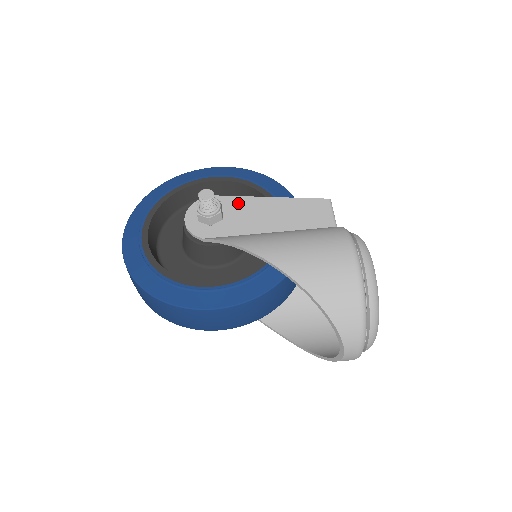
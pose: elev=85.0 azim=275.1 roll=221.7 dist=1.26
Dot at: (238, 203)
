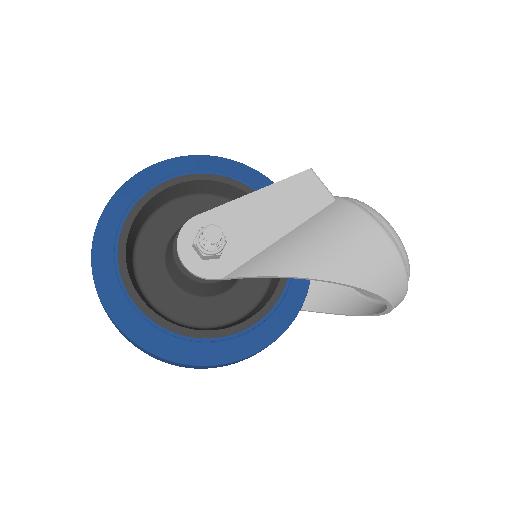
Dot at: (227, 215)
